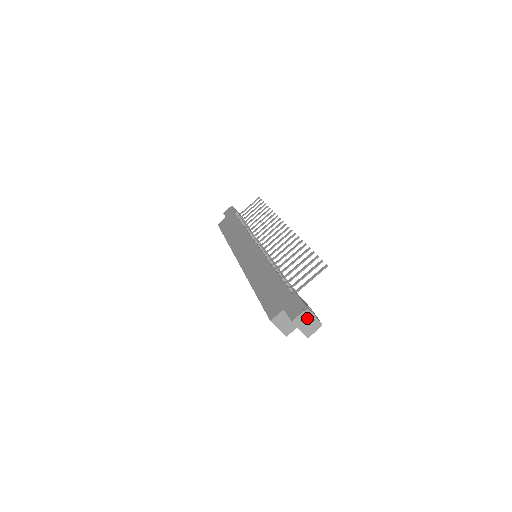
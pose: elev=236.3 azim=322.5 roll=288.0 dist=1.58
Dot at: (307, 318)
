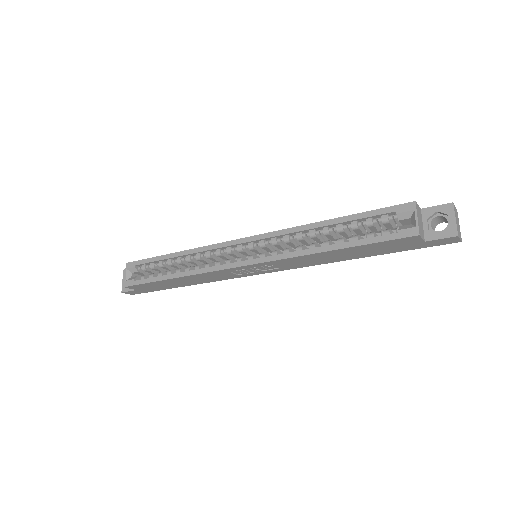
Dot at: (457, 218)
